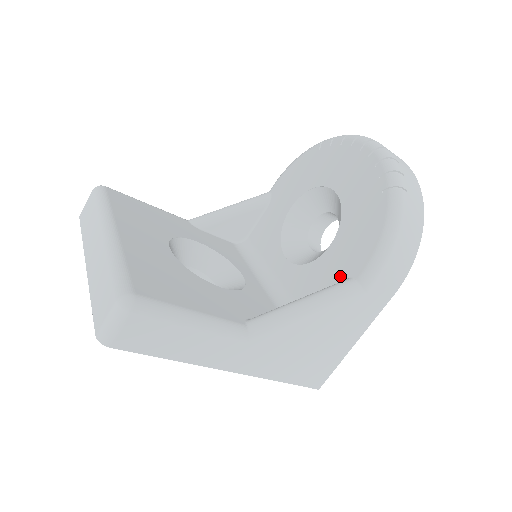
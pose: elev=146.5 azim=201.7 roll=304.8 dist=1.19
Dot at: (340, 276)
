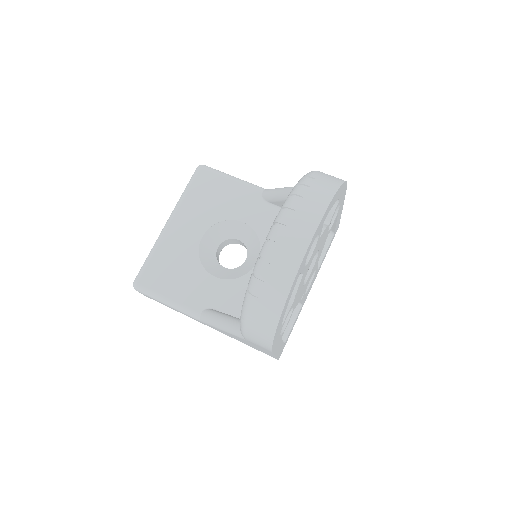
Dot at: occluded
